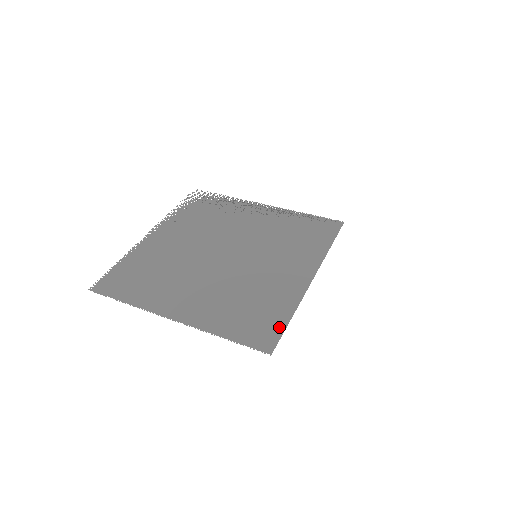
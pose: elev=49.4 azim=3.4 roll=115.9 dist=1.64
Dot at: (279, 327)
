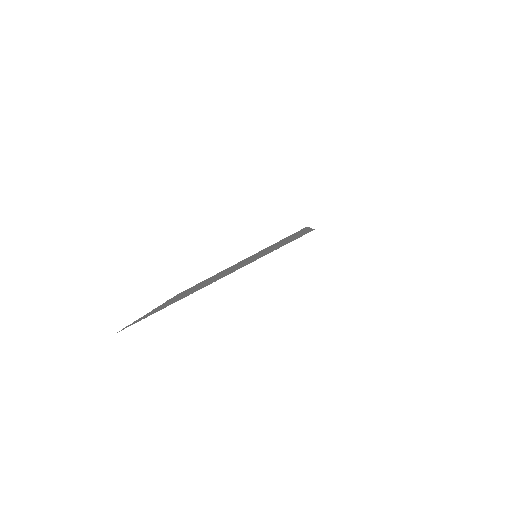
Dot at: occluded
